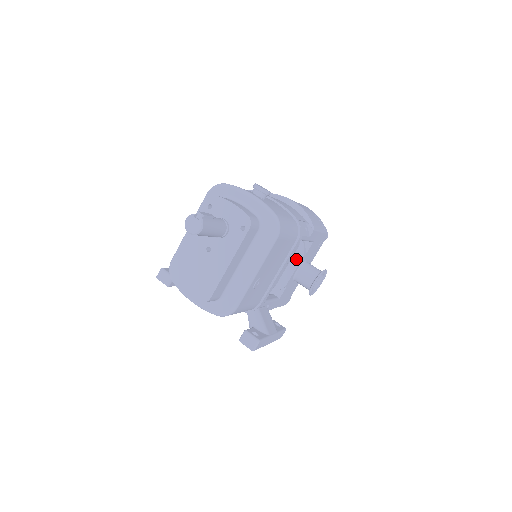
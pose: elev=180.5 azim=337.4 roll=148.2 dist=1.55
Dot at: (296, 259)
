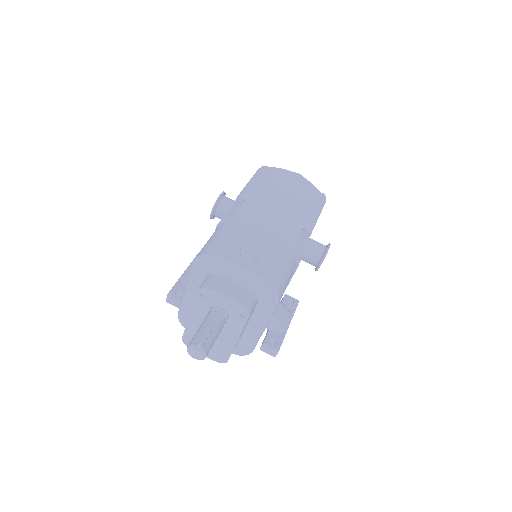
Dot at: occluded
